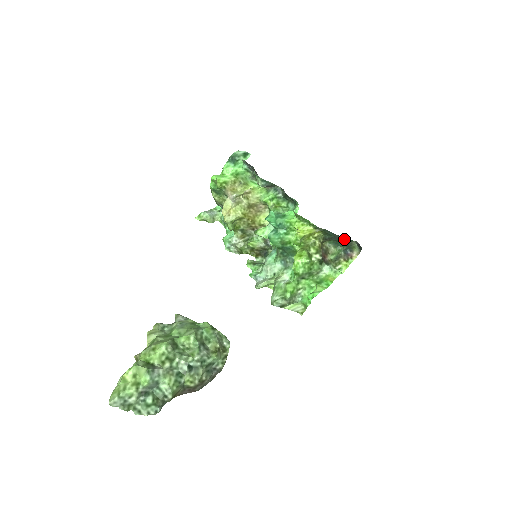
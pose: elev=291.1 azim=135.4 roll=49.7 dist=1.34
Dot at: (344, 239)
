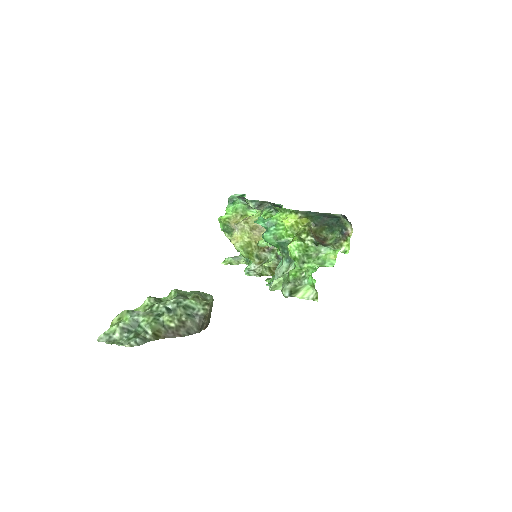
Dot at: (332, 219)
